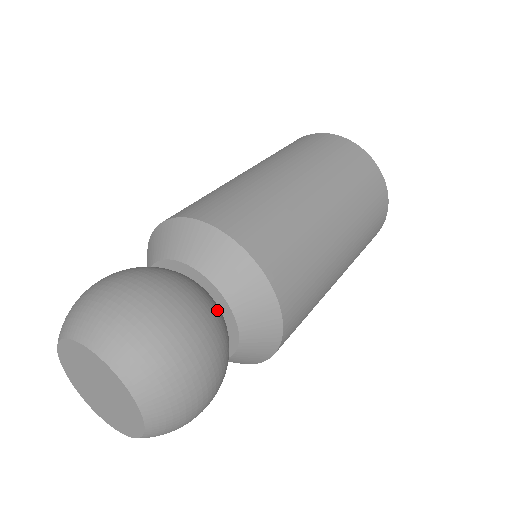
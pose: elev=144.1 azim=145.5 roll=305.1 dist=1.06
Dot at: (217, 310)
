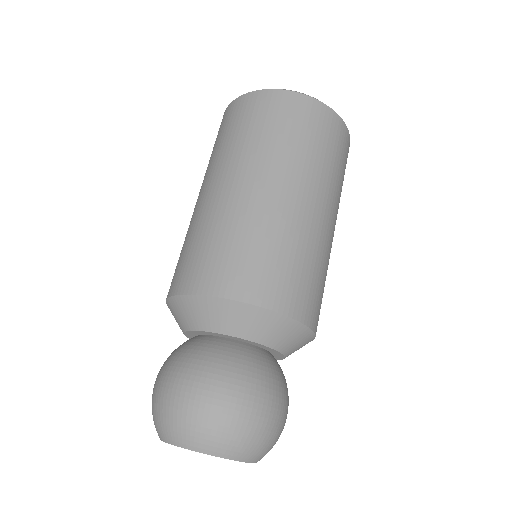
Dot at: (248, 353)
